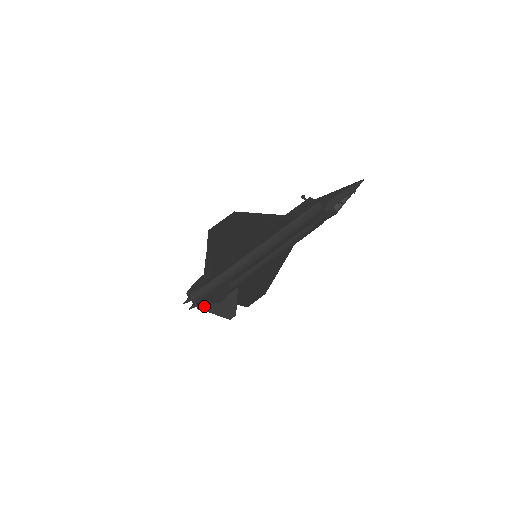
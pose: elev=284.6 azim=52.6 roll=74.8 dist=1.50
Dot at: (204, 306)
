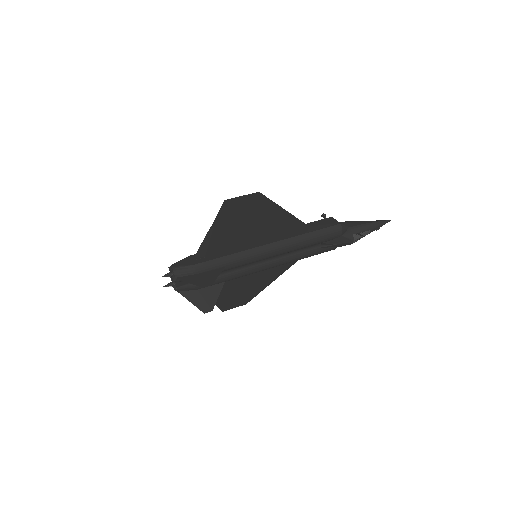
Dot at: (182, 288)
